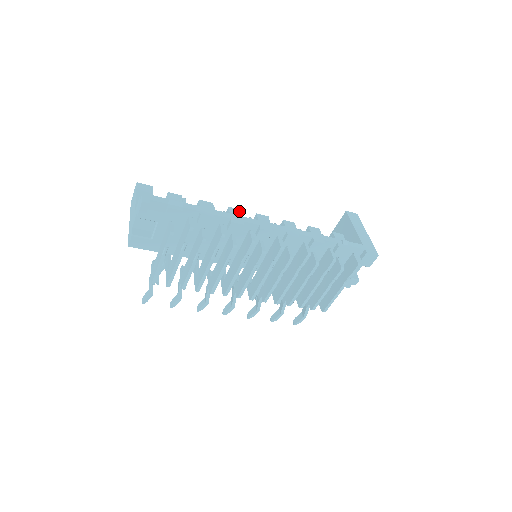
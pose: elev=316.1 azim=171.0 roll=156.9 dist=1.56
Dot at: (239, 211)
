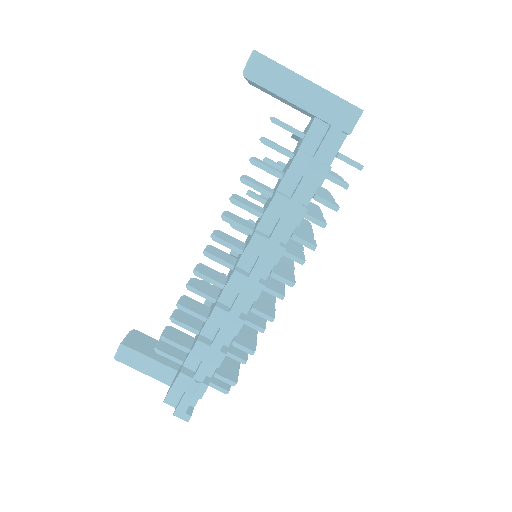
Dot at: (218, 311)
